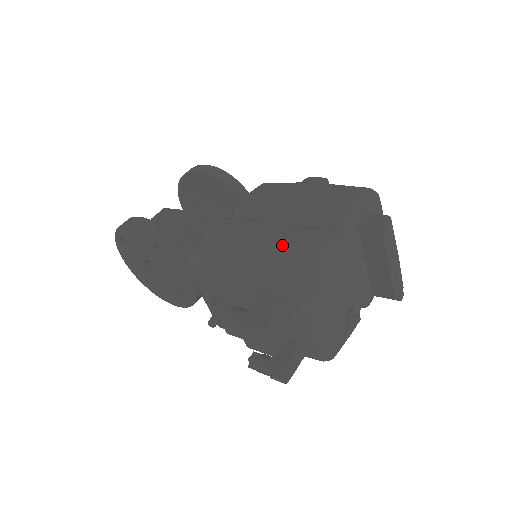
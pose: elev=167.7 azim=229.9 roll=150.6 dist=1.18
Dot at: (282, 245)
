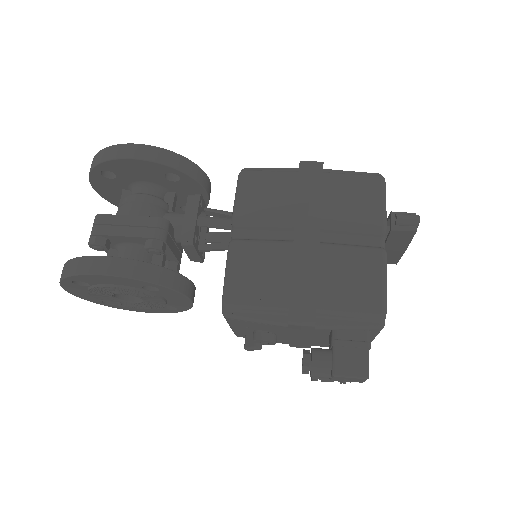
Dot at: (343, 279)
